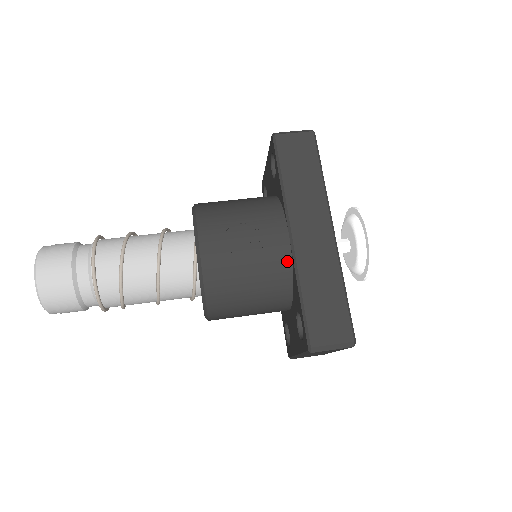
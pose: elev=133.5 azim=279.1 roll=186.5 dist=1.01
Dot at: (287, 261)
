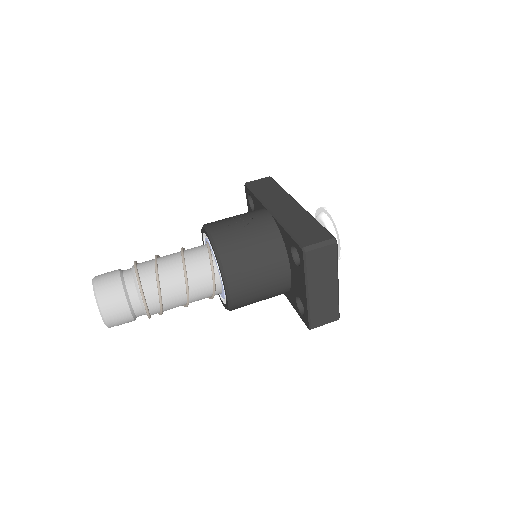
Dot at: (272, 224)
